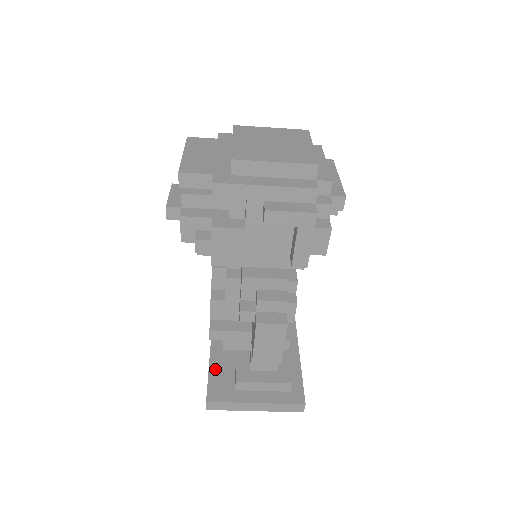
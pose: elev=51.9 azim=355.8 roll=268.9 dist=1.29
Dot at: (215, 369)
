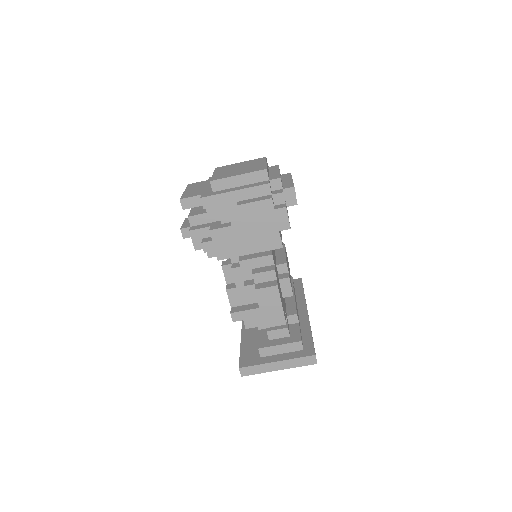
Dot at: (245, 348)
